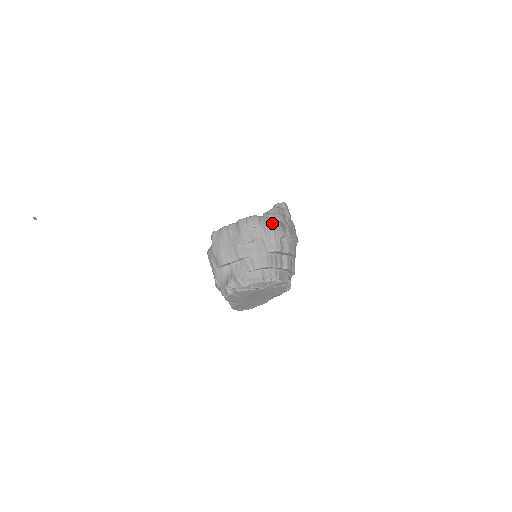
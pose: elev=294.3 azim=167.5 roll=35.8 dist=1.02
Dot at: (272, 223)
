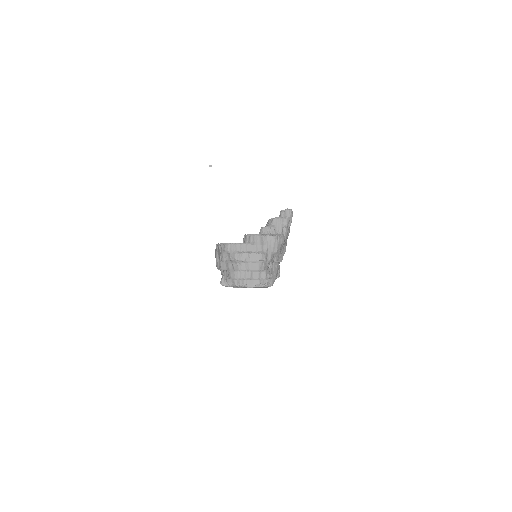
Dot at: (239, 249)
